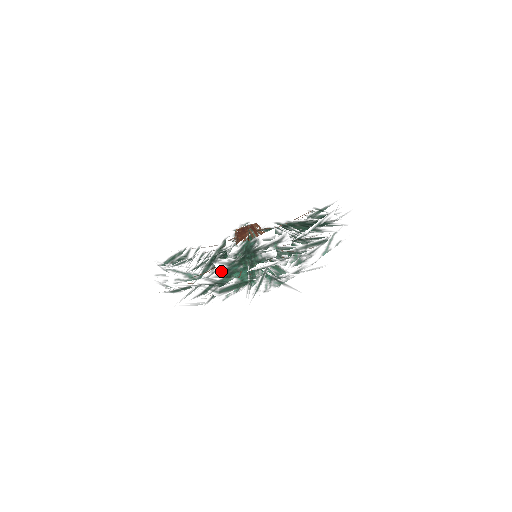
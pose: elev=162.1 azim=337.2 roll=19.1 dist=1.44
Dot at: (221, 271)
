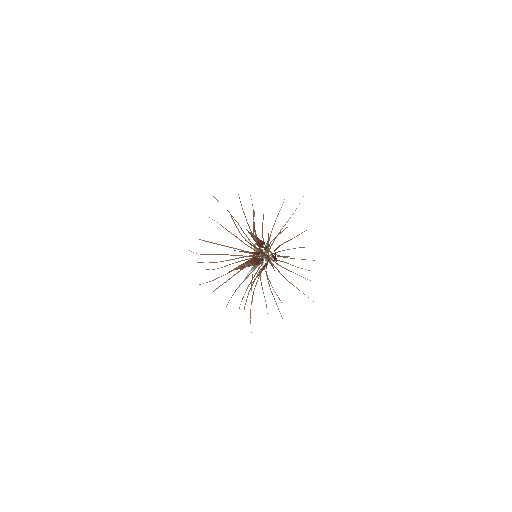
Dot at: occluded
